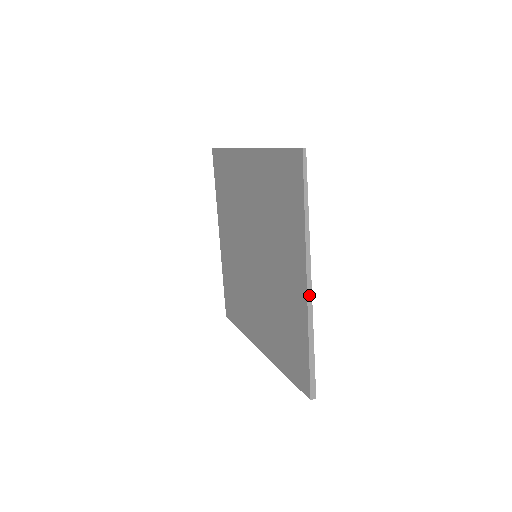
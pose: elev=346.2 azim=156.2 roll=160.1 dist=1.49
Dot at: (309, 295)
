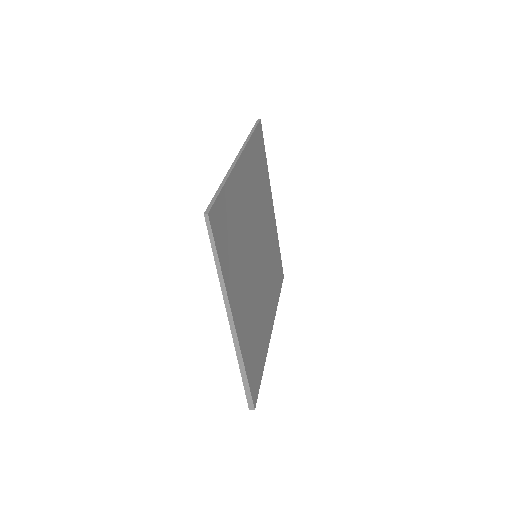
Dot at: (234, 336)
